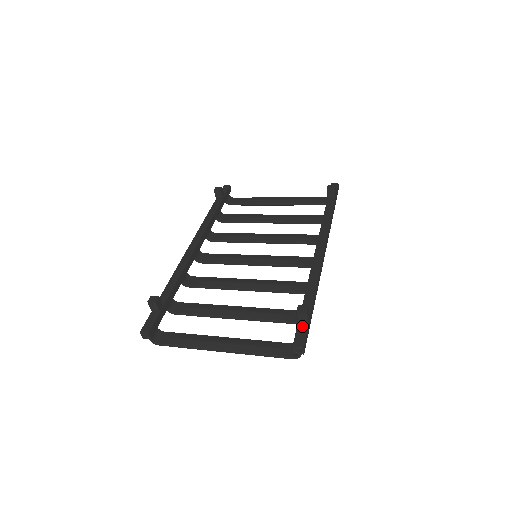
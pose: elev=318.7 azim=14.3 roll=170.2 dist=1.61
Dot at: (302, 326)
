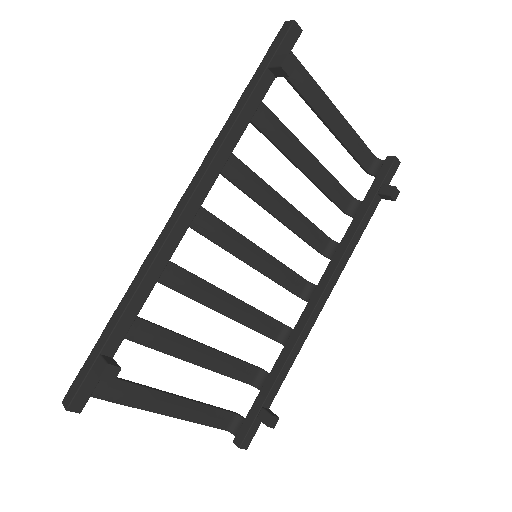
Dot at: (258, 422)
